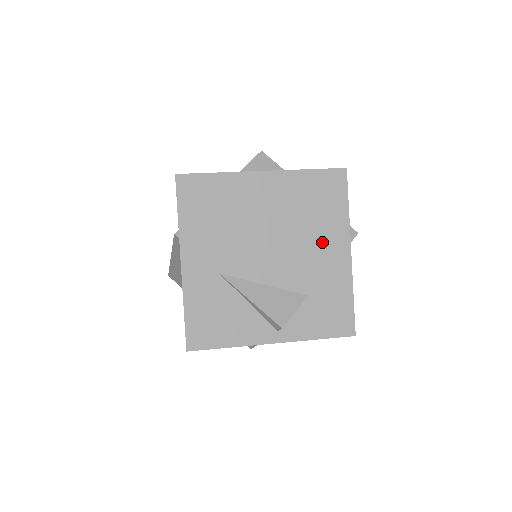
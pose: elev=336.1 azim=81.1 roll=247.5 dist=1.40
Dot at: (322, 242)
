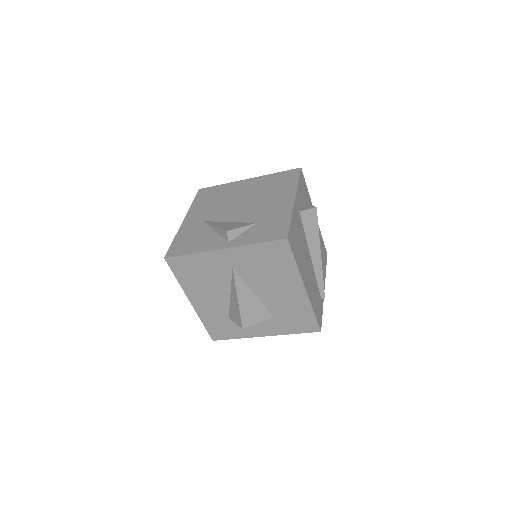
Dot at: (275, 198)
